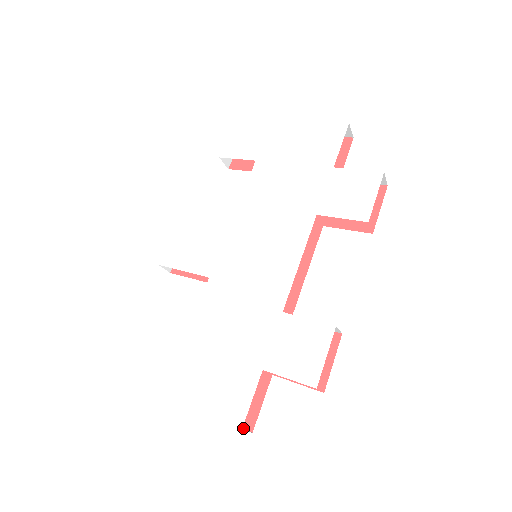
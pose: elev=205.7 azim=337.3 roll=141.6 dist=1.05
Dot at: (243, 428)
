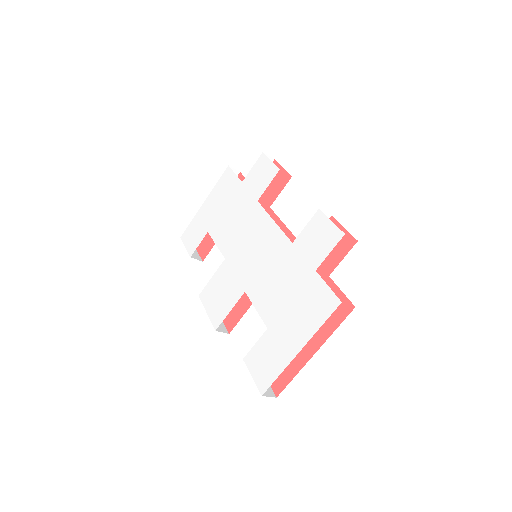
Dot at: occluded
